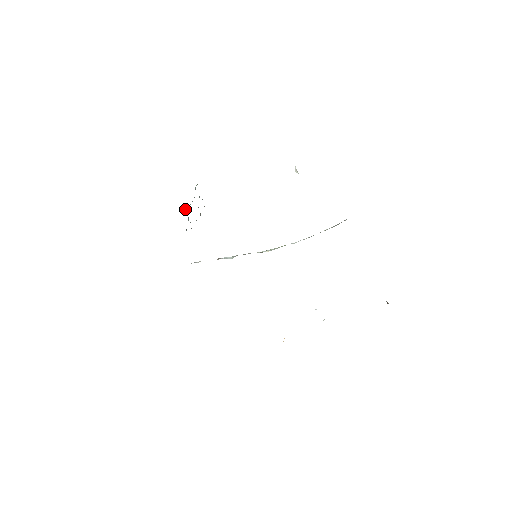
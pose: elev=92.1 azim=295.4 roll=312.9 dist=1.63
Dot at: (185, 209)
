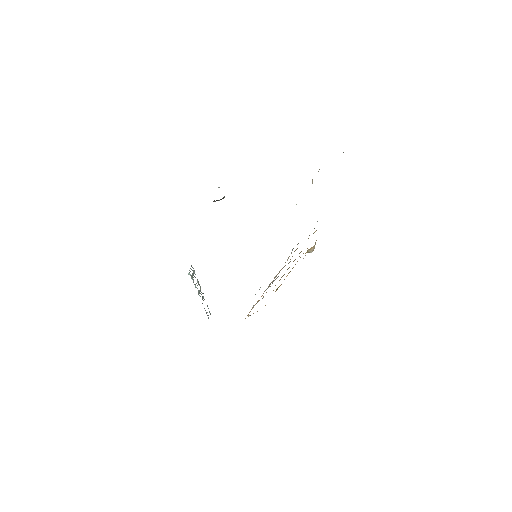
Dot at: occluded
